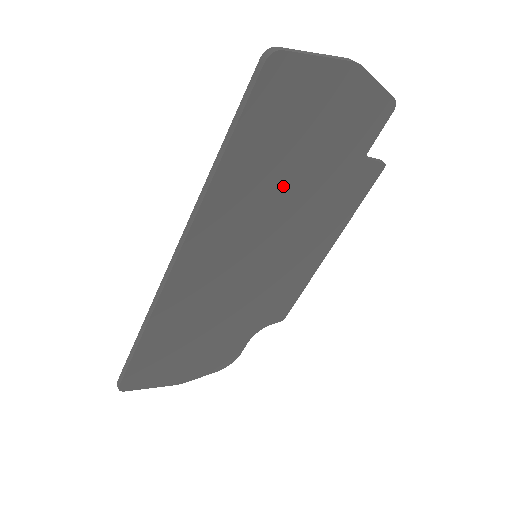
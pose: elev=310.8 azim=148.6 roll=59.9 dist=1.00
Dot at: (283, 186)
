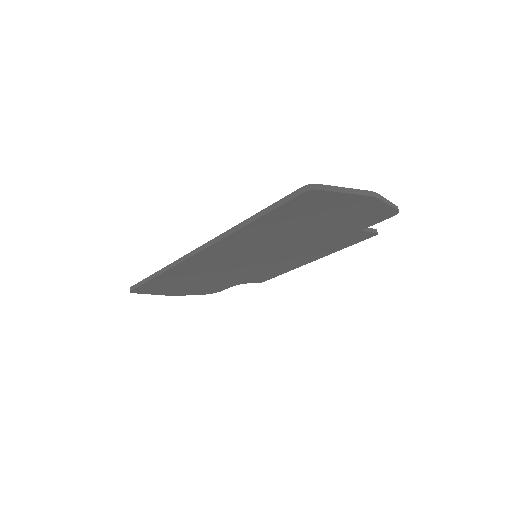
Dot at: (291, 235)
